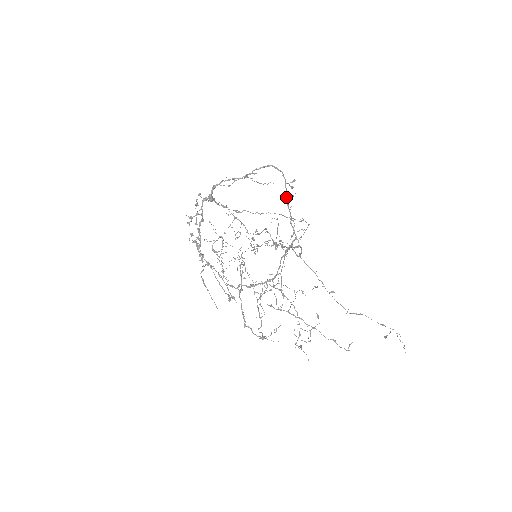
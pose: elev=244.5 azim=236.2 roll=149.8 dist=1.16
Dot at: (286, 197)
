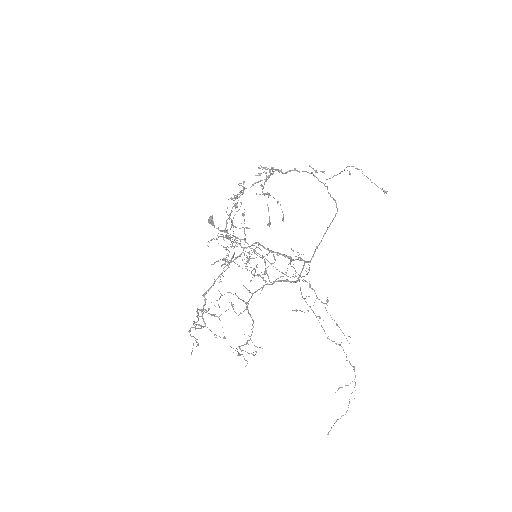
Dot at: (327, 228)
